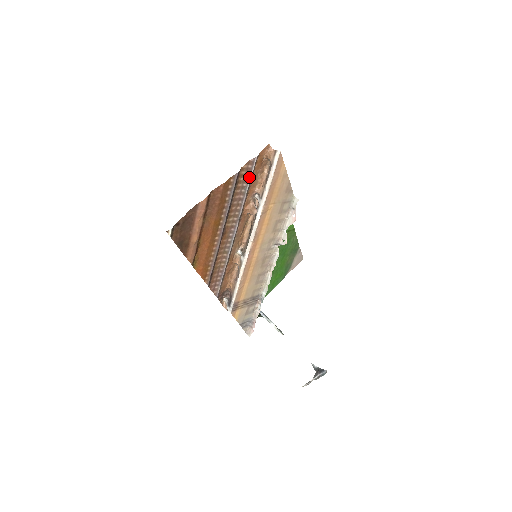
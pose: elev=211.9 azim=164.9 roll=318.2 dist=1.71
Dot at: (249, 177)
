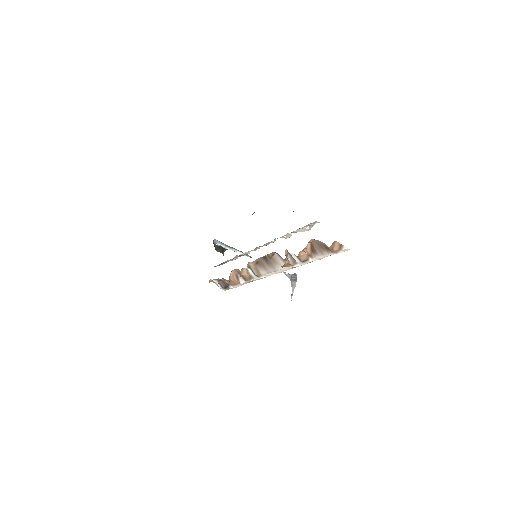
Dot at: occluded
